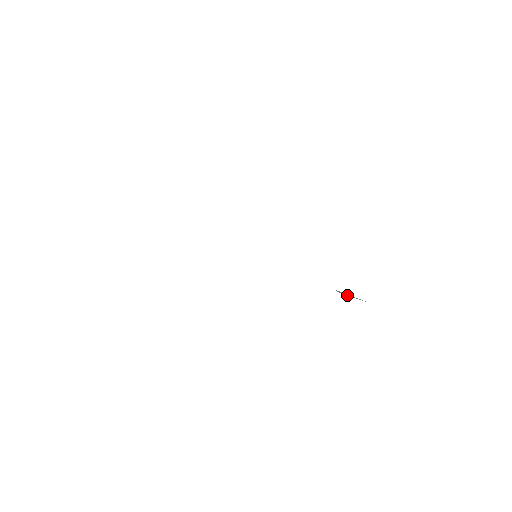
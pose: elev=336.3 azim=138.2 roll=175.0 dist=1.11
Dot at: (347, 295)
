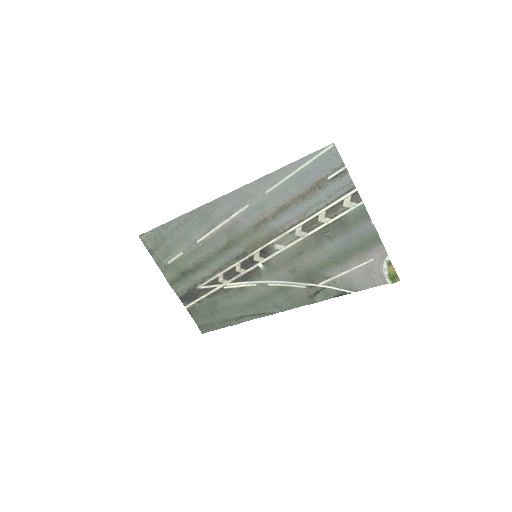
Dot at: (325, 233)
